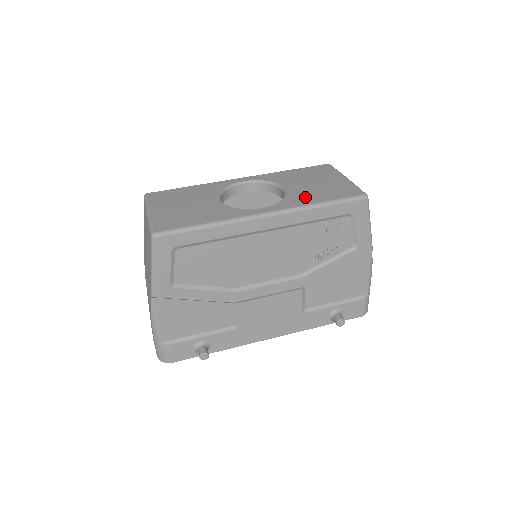
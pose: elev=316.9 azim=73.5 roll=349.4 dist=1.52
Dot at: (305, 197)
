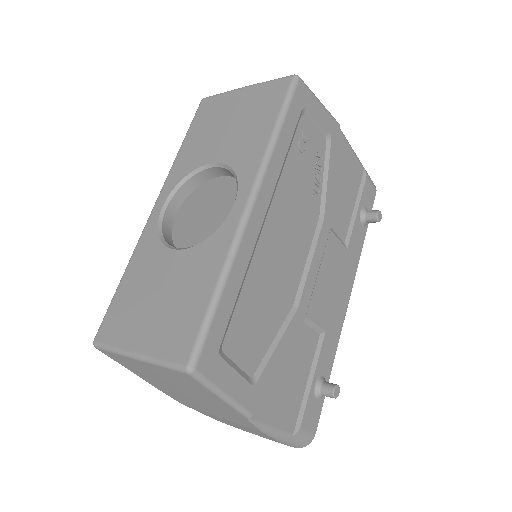
Dot at: (250, 144)
